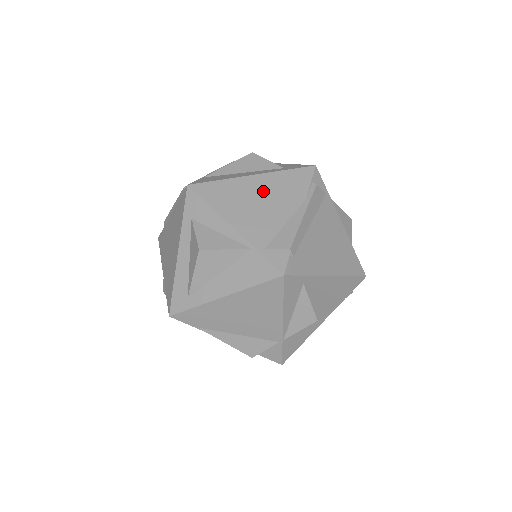
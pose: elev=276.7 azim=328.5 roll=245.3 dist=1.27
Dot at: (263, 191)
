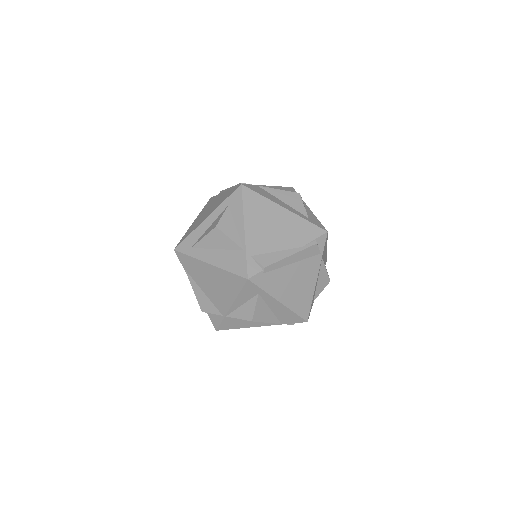
Dot at: (281, 222)
